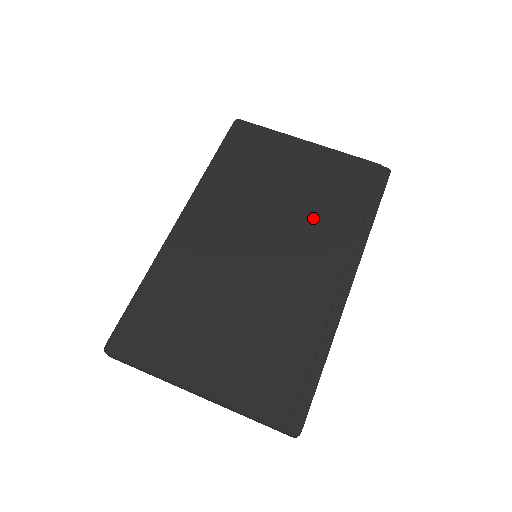
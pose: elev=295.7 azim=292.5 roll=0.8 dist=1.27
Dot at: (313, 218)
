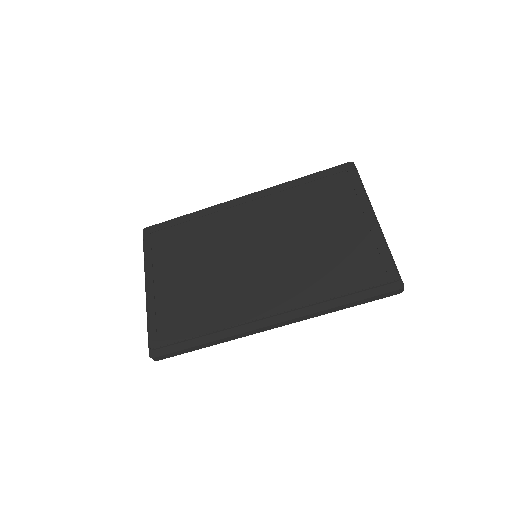
Dot at: (306, 265)
